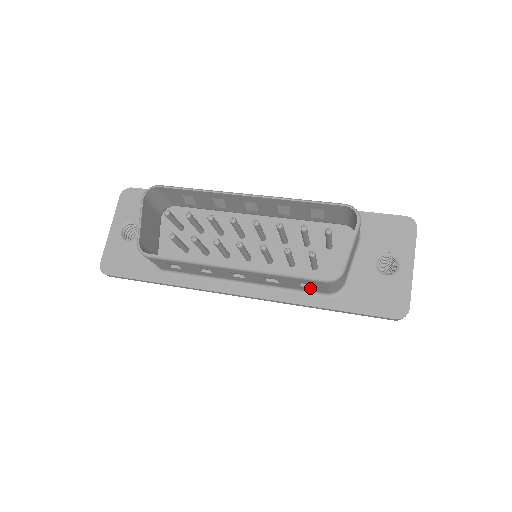
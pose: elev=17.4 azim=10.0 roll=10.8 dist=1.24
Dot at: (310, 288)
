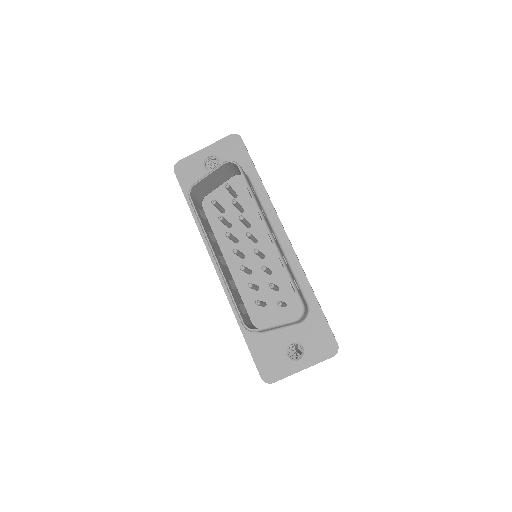
Dot at: occluded
